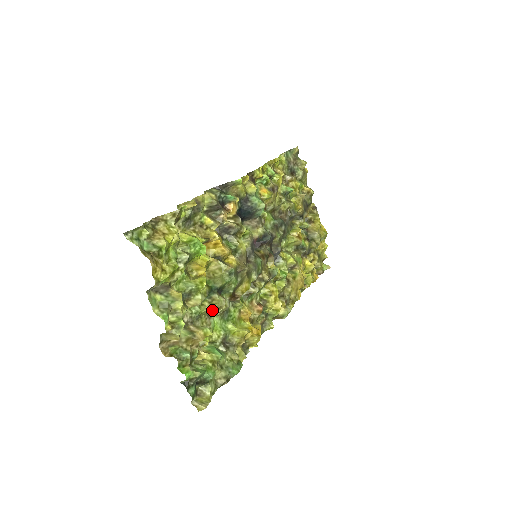
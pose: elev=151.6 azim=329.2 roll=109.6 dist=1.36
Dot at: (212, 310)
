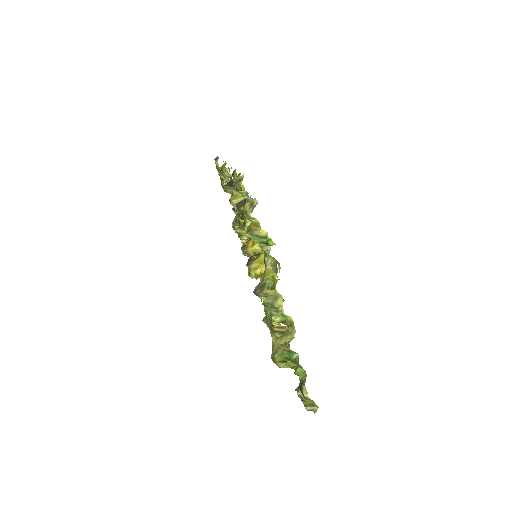
Dot at: occluded
